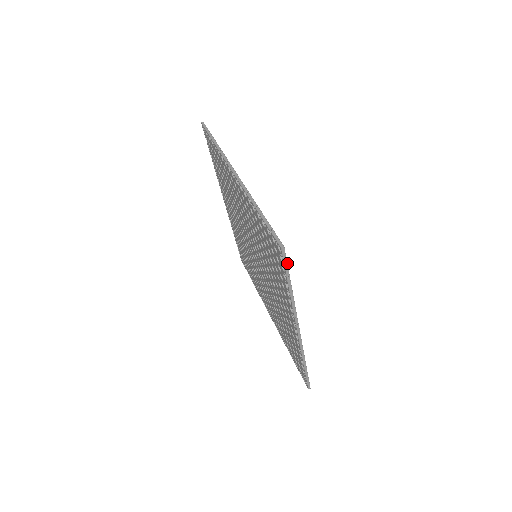
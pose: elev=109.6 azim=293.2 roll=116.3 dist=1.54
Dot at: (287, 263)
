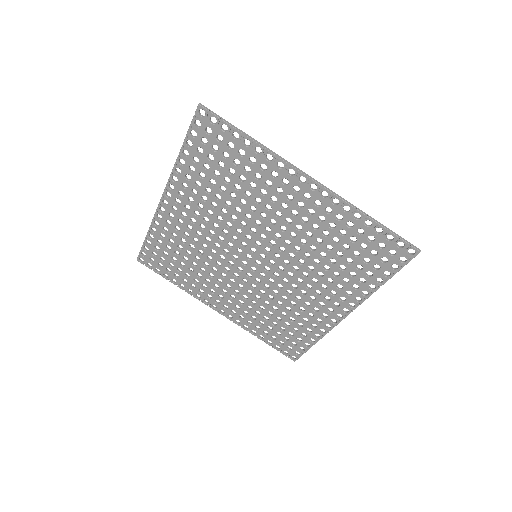
Dot at: (407, 262)
